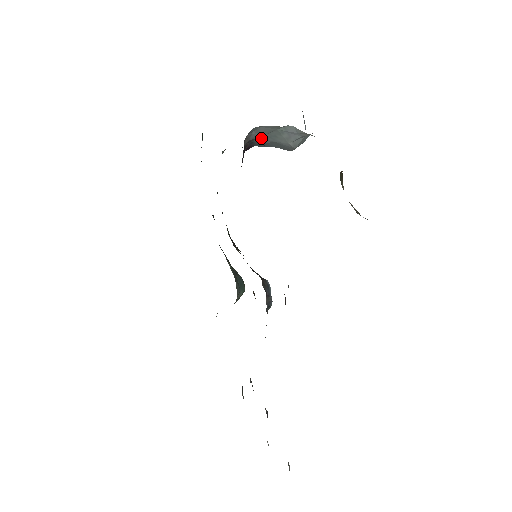
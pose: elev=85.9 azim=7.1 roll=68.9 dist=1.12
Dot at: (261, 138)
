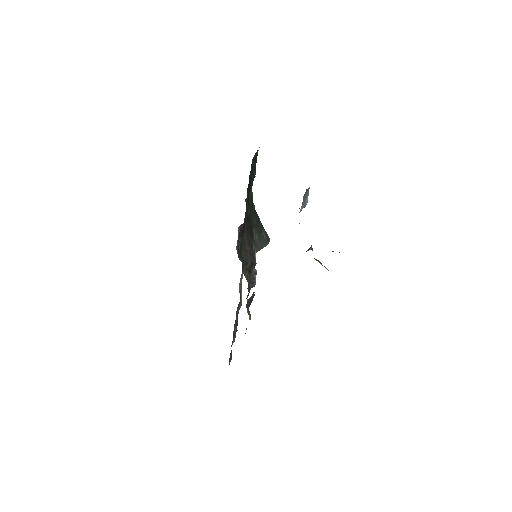
Dot at: occluded
